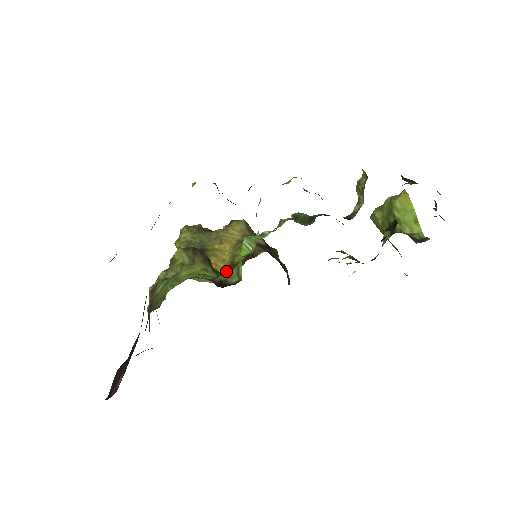
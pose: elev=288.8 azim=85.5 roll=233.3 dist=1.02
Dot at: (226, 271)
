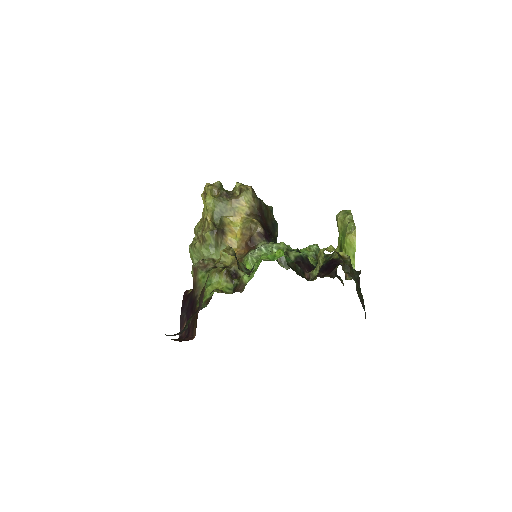
Dot at: (237, 259)
